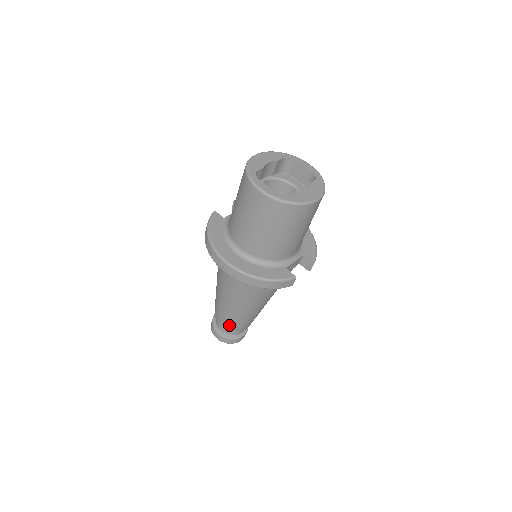
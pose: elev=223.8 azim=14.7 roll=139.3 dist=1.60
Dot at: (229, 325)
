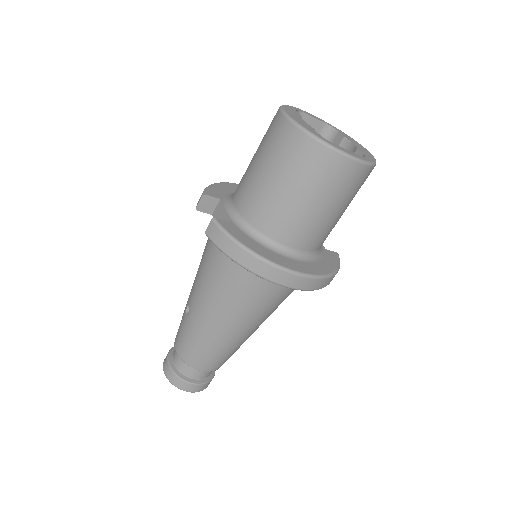
Dot at: (222, 363)
